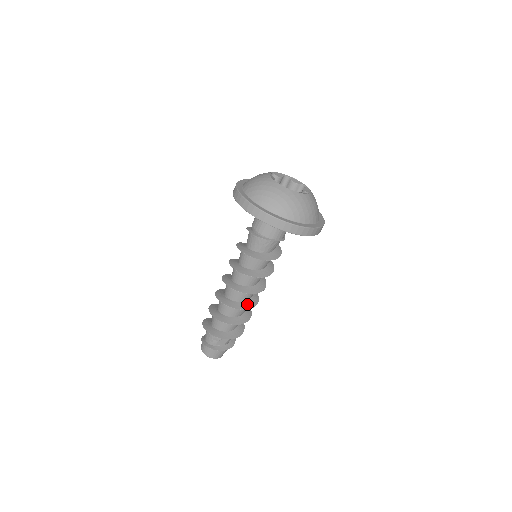
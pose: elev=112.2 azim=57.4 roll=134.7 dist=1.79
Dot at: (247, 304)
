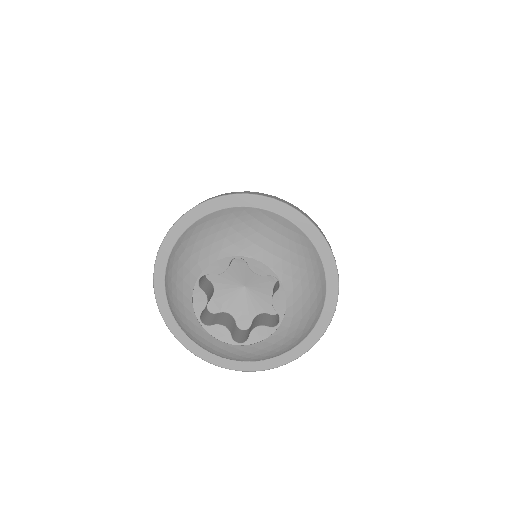
Dot at: occluded
